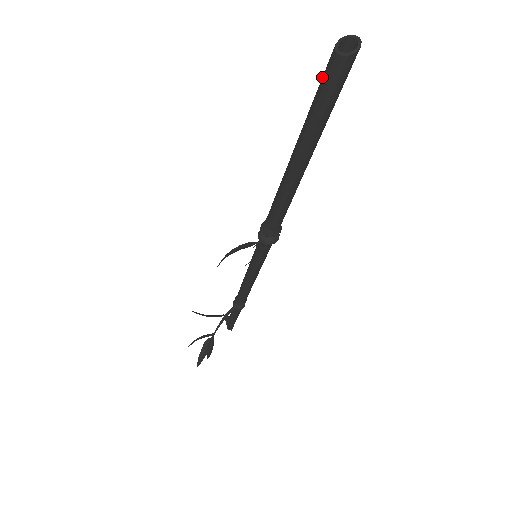
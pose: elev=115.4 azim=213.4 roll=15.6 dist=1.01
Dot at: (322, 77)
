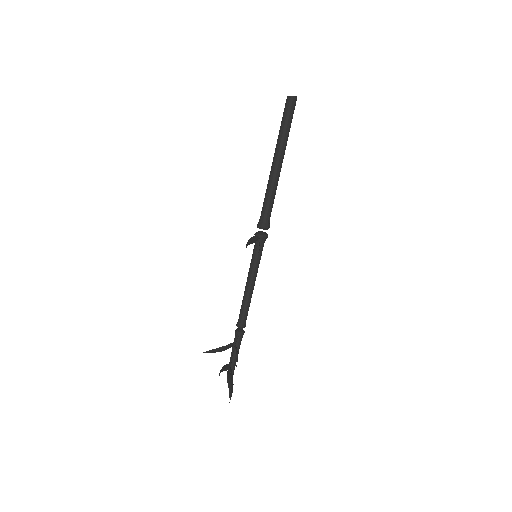
Dot at: (283, 113)
